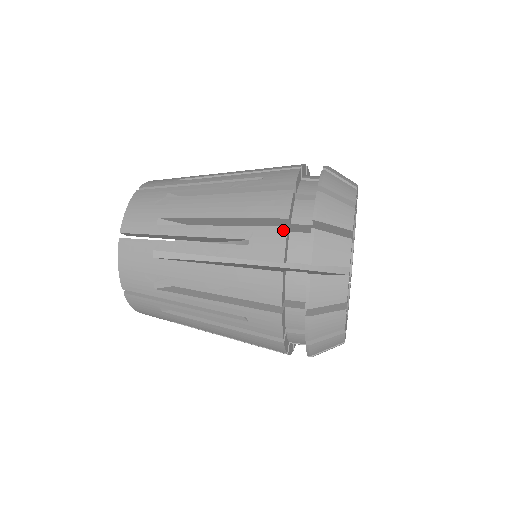
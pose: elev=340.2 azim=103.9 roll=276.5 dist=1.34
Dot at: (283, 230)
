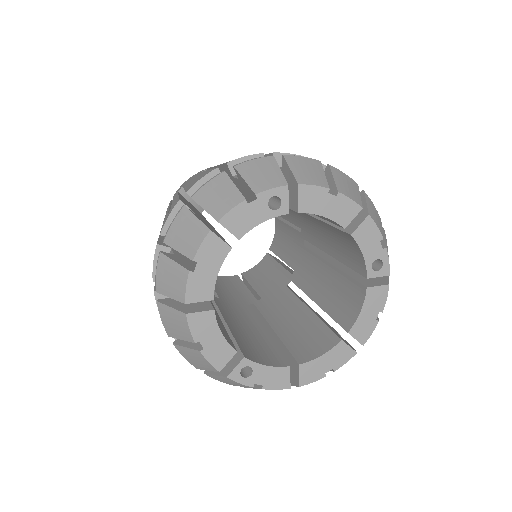
Dot at: (154, 293)
